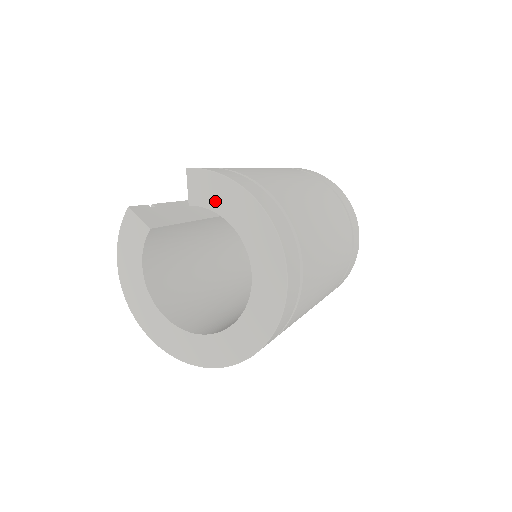
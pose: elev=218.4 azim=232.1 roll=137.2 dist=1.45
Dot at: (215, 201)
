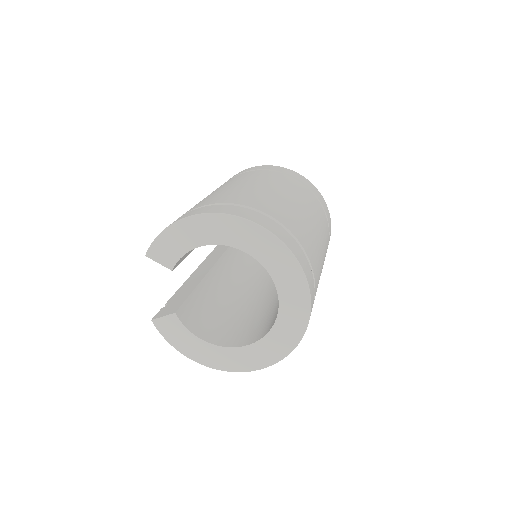
Dot at: (178, 248)
